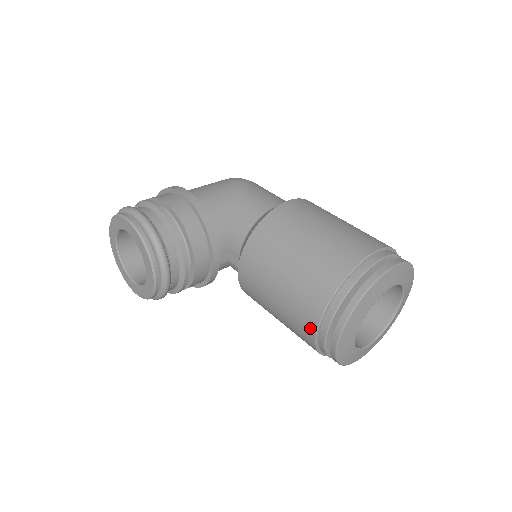
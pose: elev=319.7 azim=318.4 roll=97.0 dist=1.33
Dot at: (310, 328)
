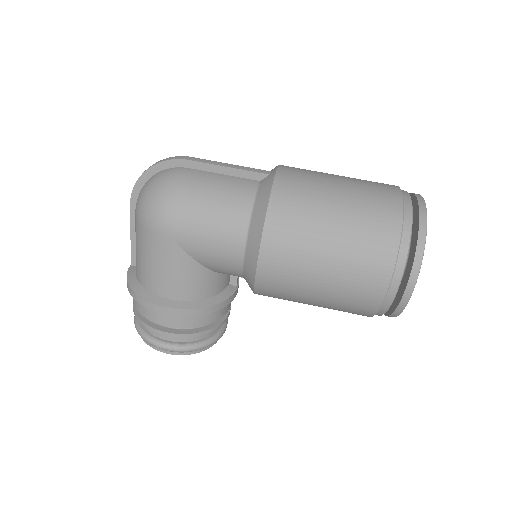
Dot at: occluded
